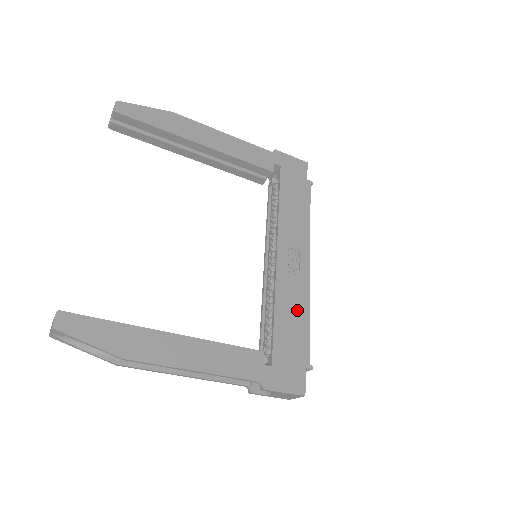
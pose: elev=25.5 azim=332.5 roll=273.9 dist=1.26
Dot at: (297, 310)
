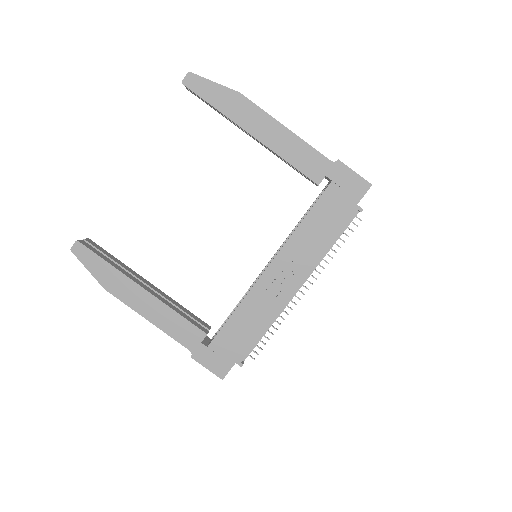
Dot at: (257, 319)
